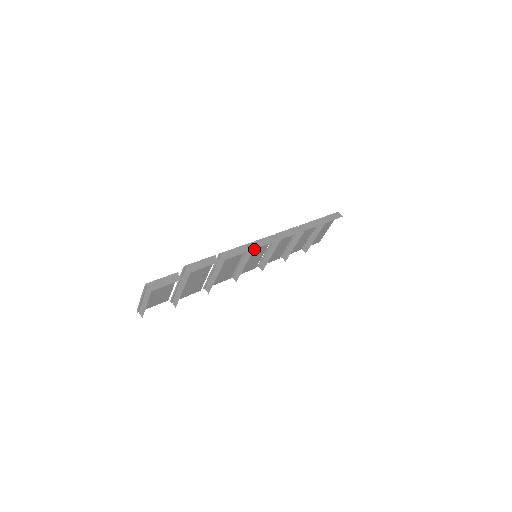
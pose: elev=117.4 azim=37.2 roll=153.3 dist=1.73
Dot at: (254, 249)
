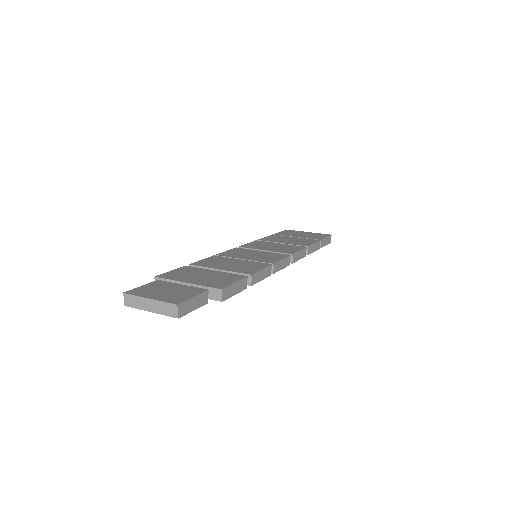
Dot at: (266, 259)
